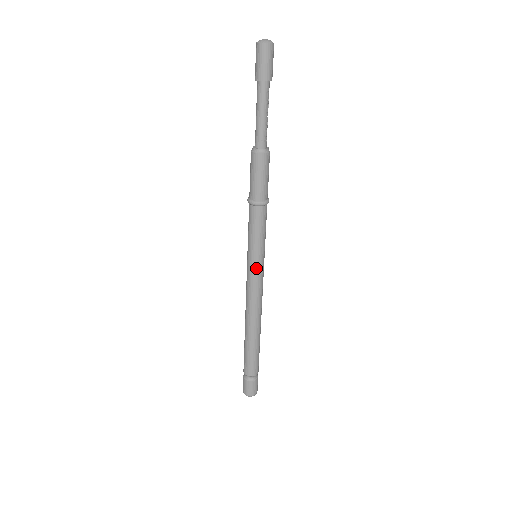
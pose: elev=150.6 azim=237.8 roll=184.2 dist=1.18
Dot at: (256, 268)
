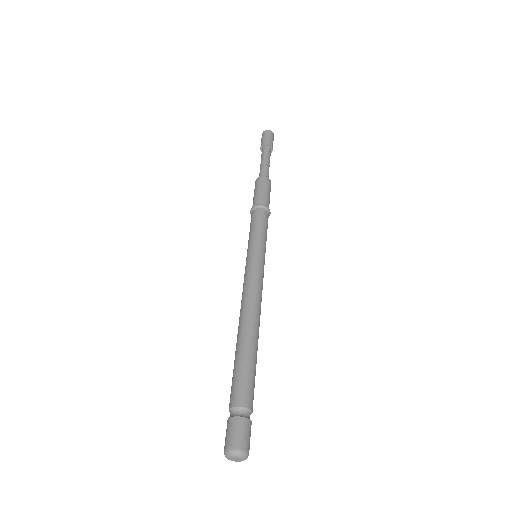
Dot at: (258, 258)
